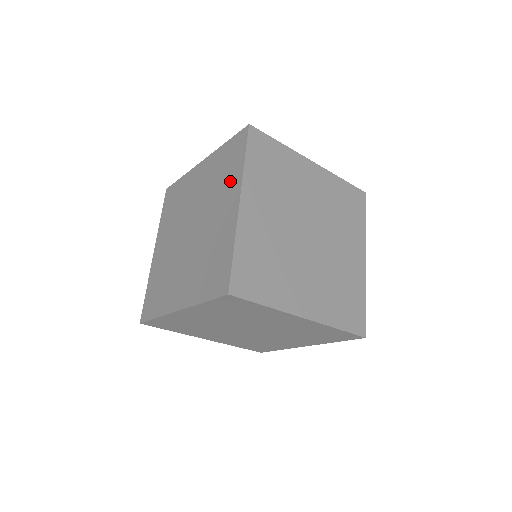
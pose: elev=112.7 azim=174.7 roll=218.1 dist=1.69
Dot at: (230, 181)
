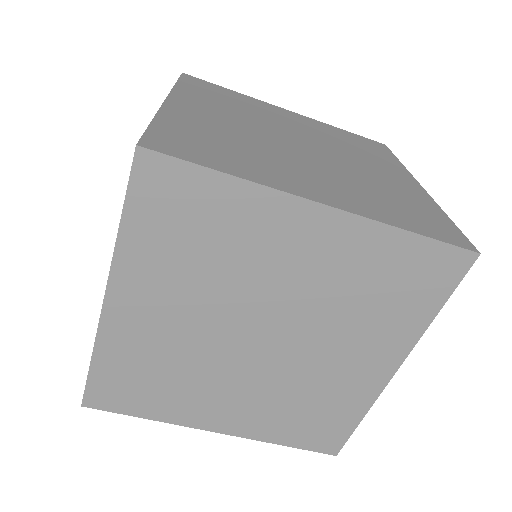
Dot at: occluded
